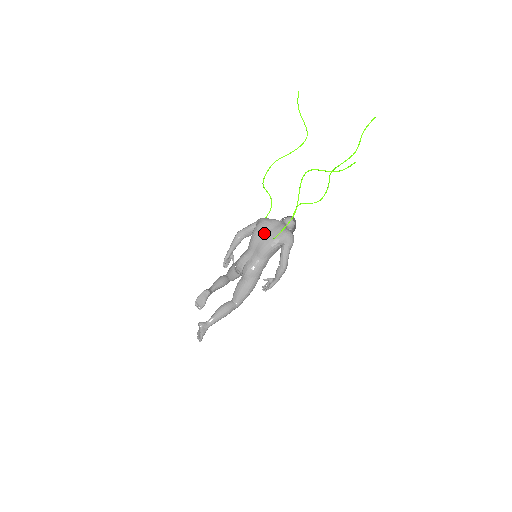
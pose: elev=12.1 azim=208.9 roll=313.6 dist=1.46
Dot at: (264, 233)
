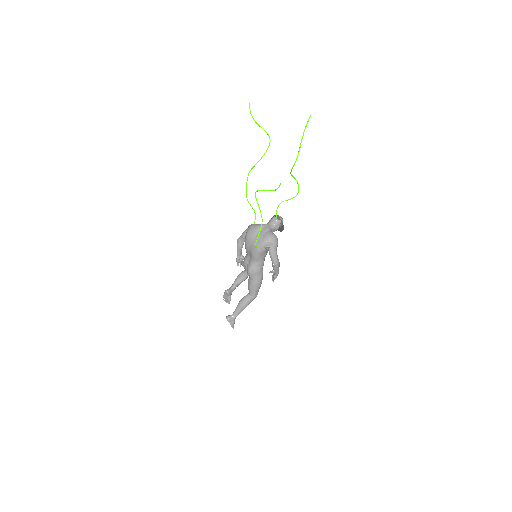
Dot at: (251, 241)
